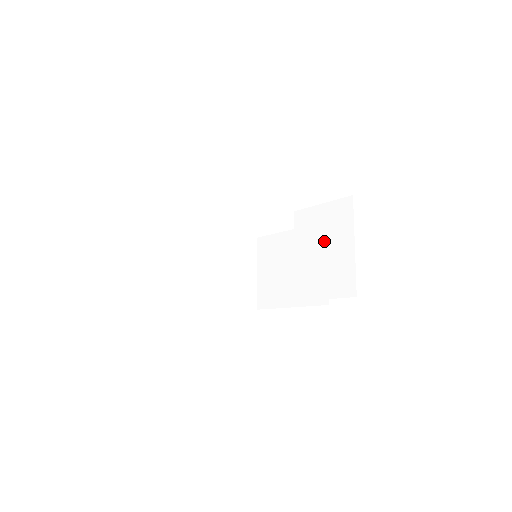
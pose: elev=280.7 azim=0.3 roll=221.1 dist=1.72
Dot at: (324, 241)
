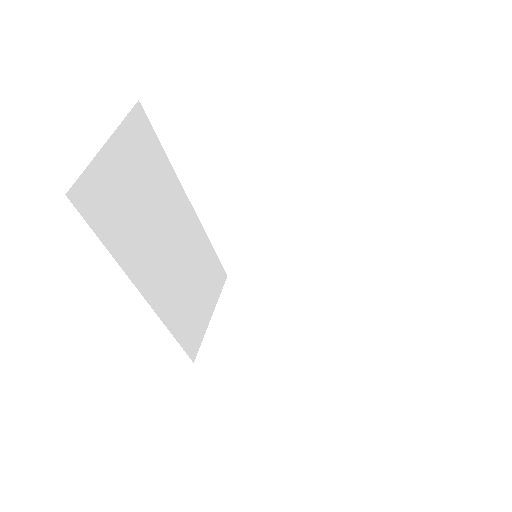
Dot at: occluded
